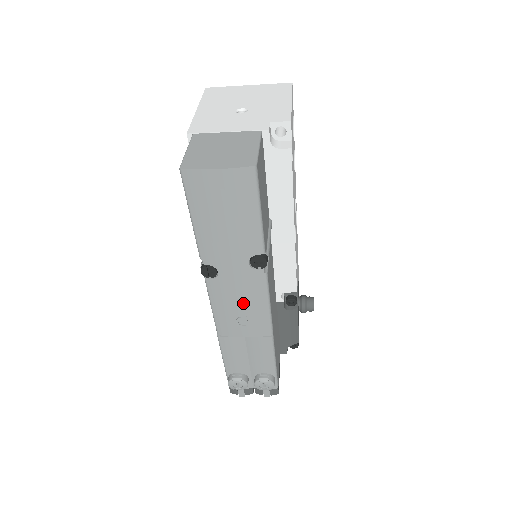
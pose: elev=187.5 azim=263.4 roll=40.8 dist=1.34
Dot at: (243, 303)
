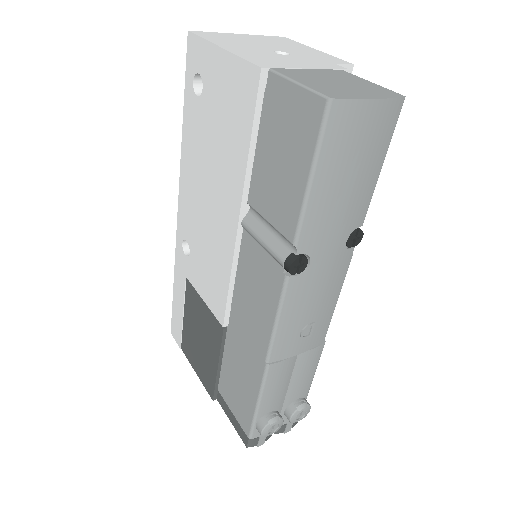
Dot at: (318, 303)
